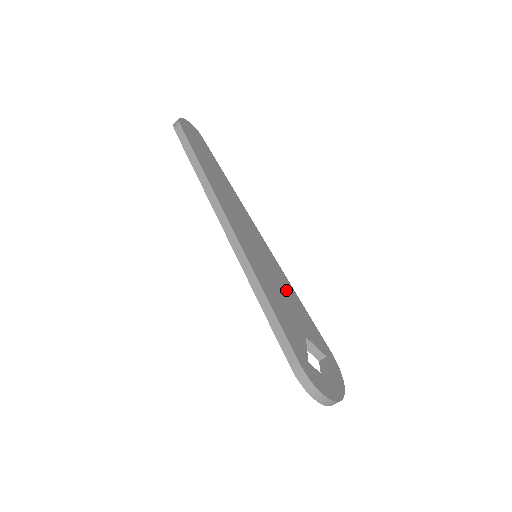
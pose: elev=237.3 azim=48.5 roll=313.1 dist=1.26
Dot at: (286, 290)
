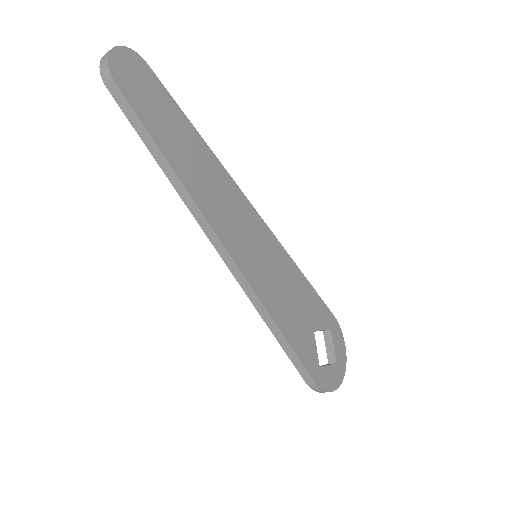
Dot at: (291, 280)
